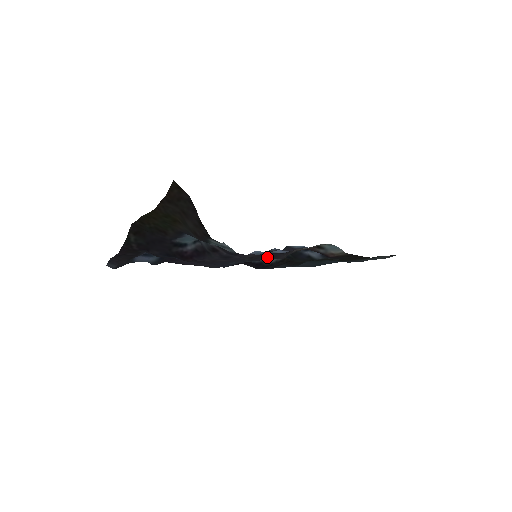
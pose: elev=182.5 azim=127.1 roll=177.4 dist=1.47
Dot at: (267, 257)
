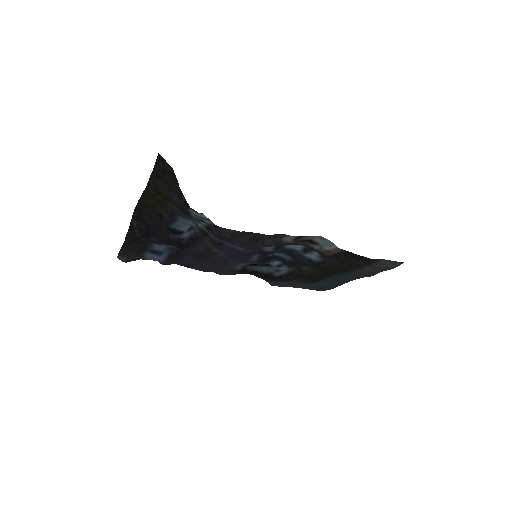
Dot at: (252, 239)
